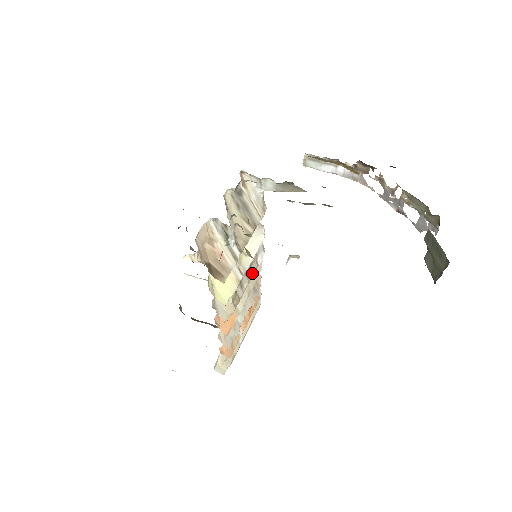
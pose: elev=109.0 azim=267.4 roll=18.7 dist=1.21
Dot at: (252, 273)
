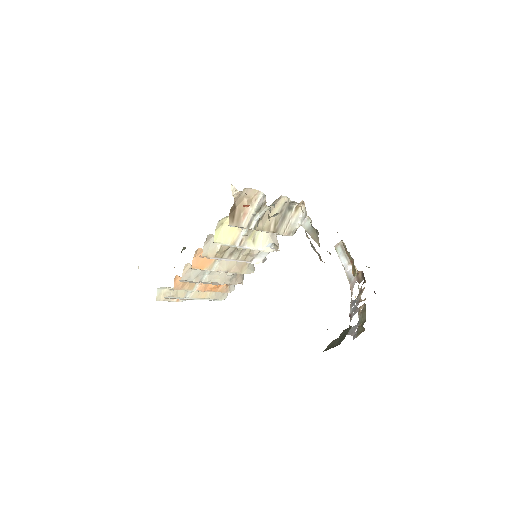
Dot at: (243, 259)
